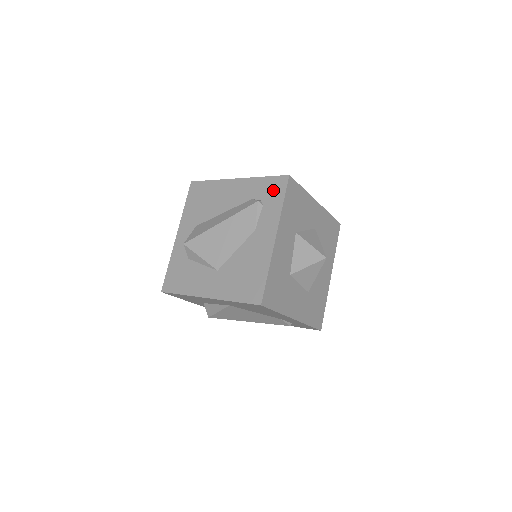
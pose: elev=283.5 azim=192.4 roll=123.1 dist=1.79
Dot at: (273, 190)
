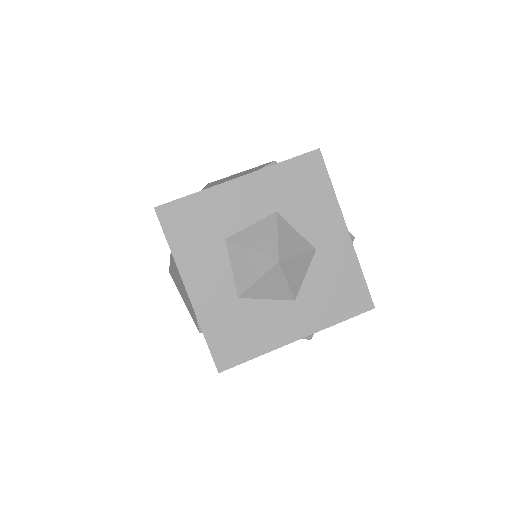
Dot at: occluded
